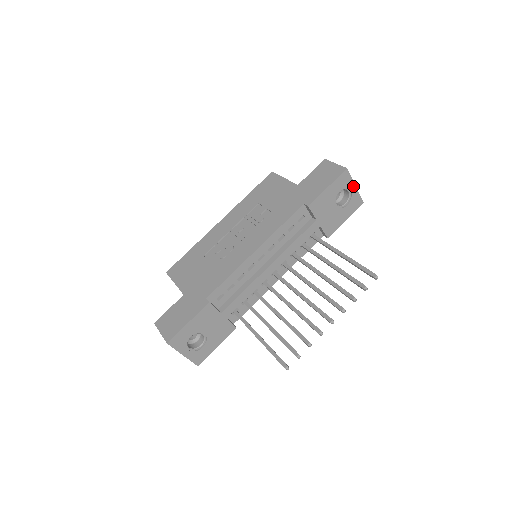
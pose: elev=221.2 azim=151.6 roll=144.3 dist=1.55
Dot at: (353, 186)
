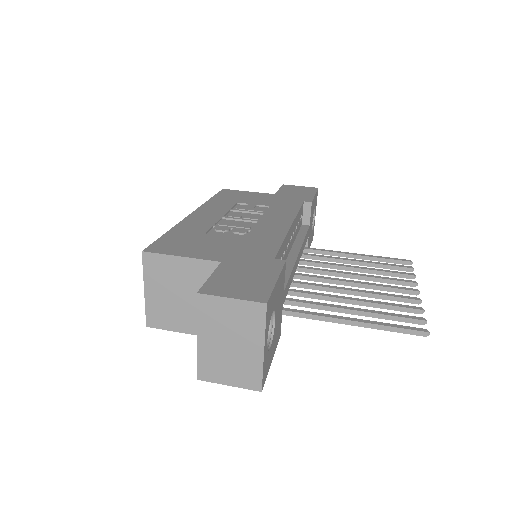
Dot at: (315, 212)
